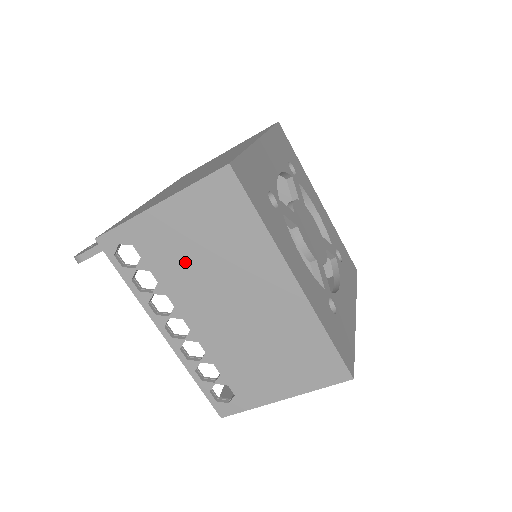
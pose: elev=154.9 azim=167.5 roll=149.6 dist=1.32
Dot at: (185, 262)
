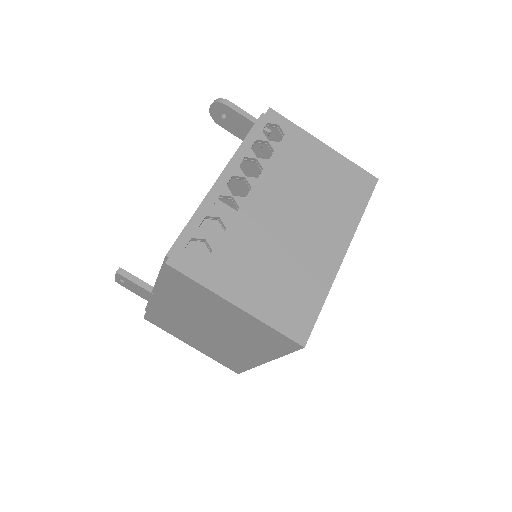
Dot at: (300, 174)
